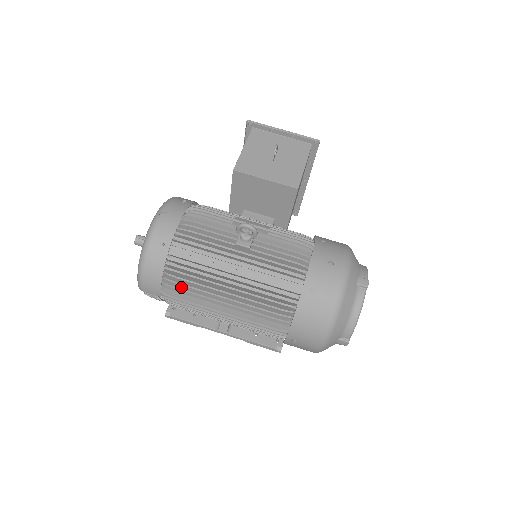
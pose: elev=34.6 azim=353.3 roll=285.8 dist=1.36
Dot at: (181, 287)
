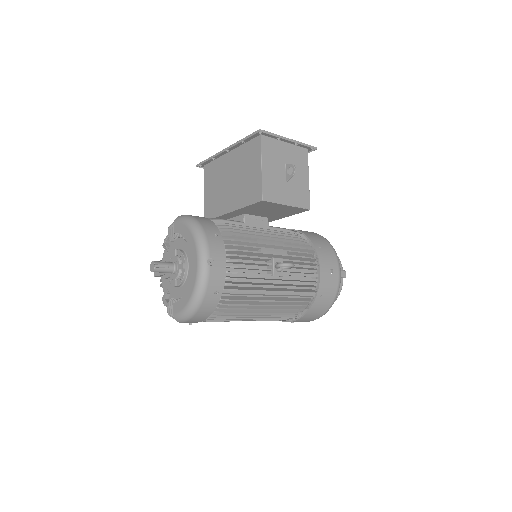
Dot at: (222, 316)
